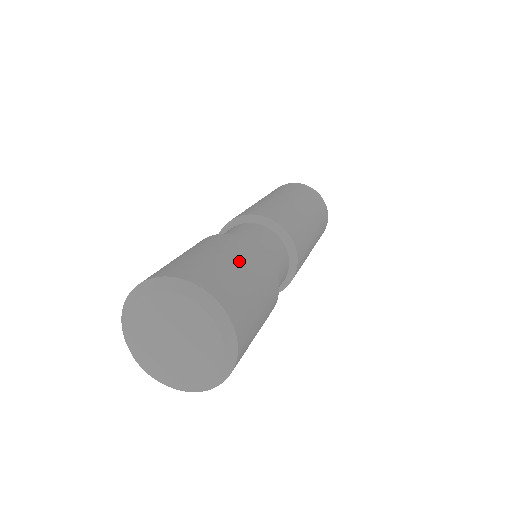
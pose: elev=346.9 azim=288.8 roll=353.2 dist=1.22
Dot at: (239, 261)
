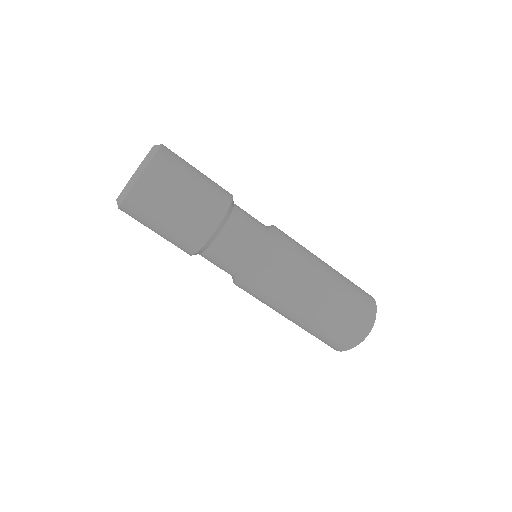
Dot at: (204, 176)
